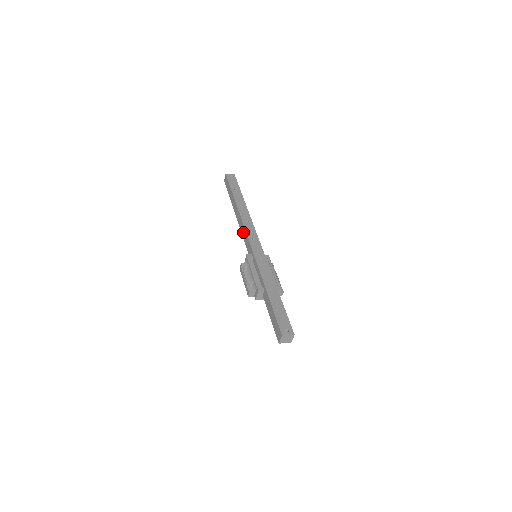
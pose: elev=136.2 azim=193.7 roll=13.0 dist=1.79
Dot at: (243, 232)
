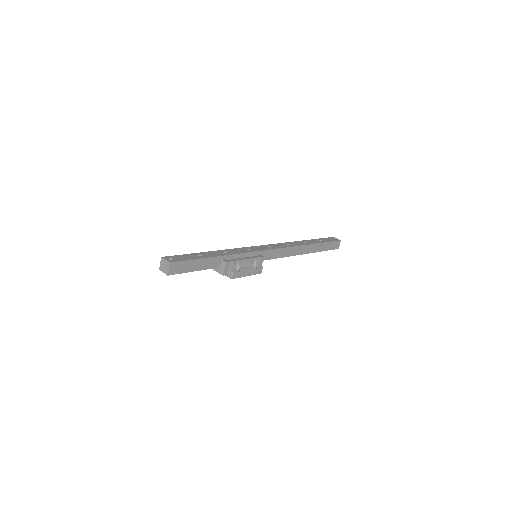
Dot at: occluded
